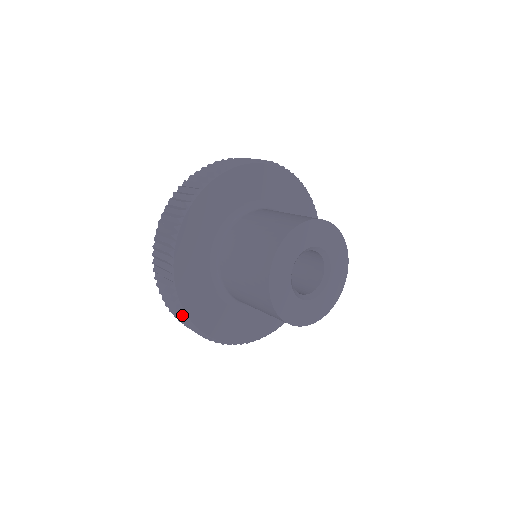
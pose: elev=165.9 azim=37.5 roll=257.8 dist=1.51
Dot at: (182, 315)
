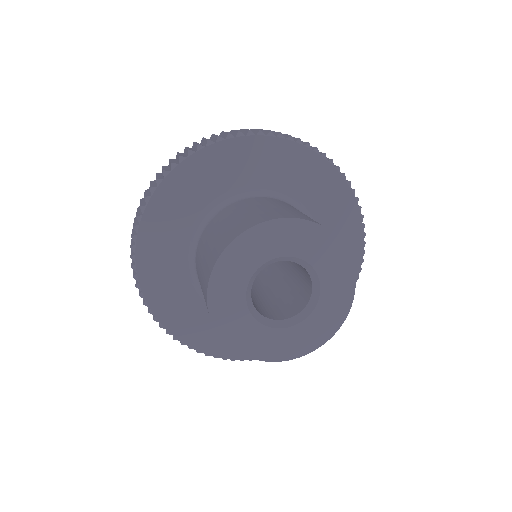
Dot at: (206, 355)
